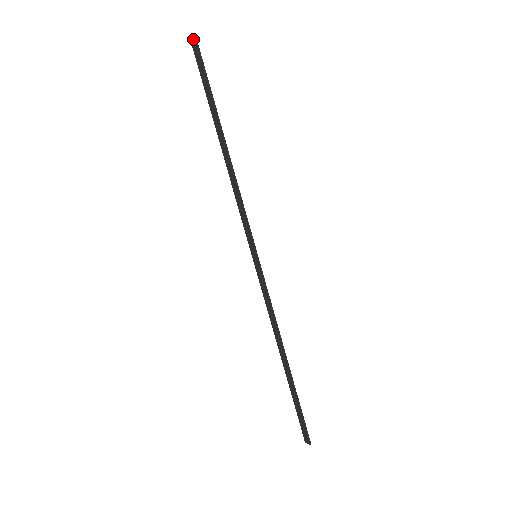
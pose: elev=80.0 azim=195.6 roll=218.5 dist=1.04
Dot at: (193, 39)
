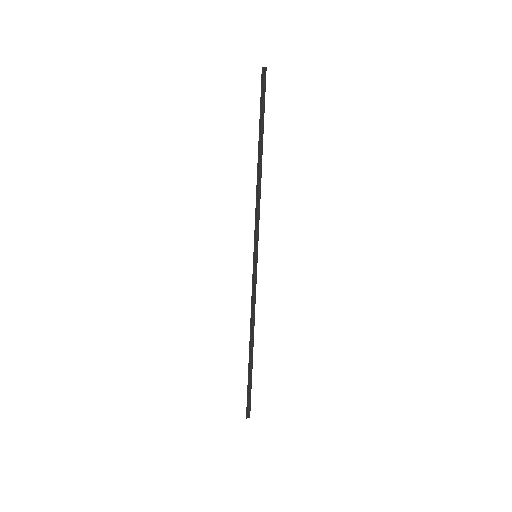
Dot at: (263, 70)
